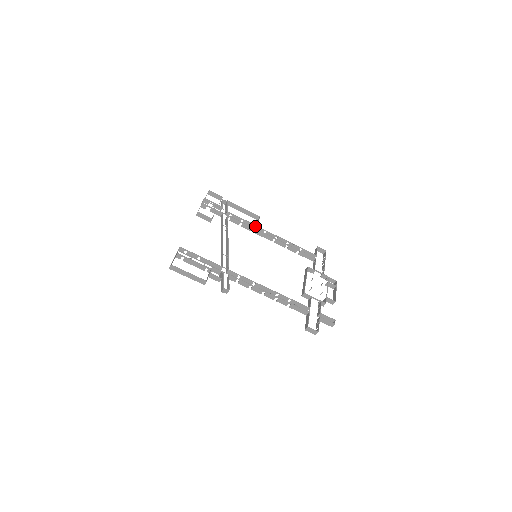
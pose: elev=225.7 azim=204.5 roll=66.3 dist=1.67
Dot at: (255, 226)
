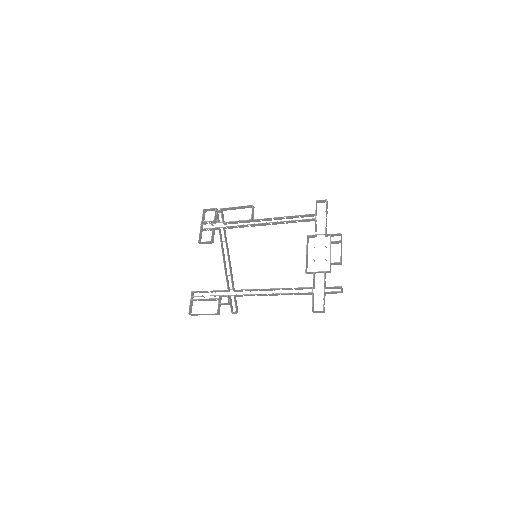
Dot at: (250, 220)
